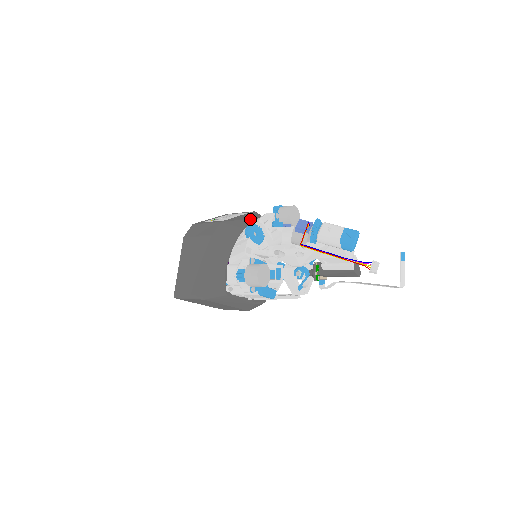
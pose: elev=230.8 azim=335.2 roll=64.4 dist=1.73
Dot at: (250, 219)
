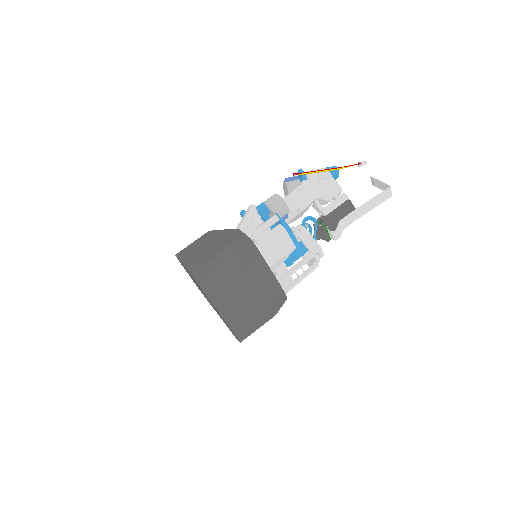
Dot at: occluded
